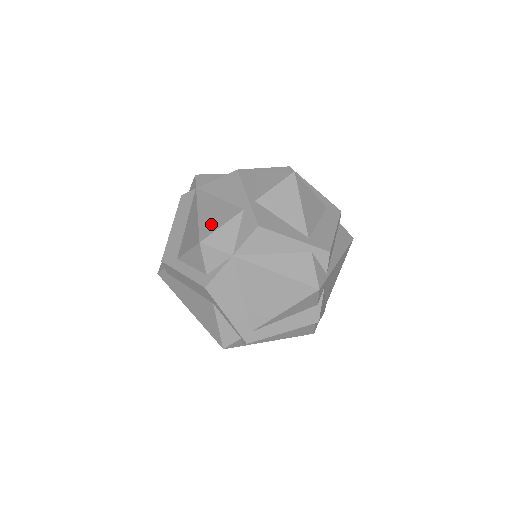
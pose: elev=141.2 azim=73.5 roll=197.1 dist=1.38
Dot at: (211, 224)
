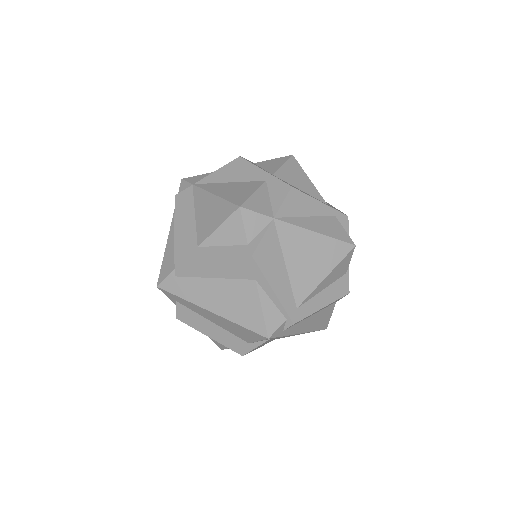
Dot at: (239, 195)
